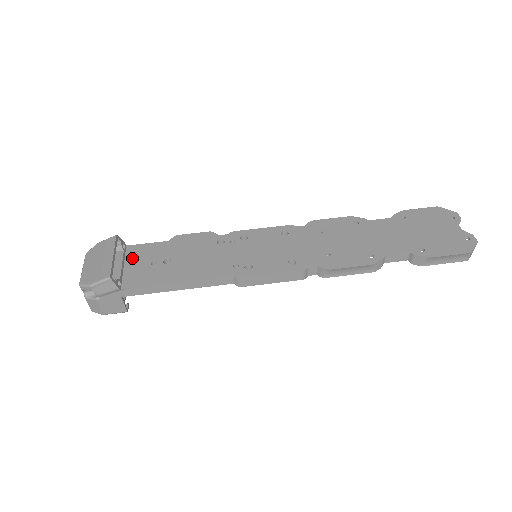
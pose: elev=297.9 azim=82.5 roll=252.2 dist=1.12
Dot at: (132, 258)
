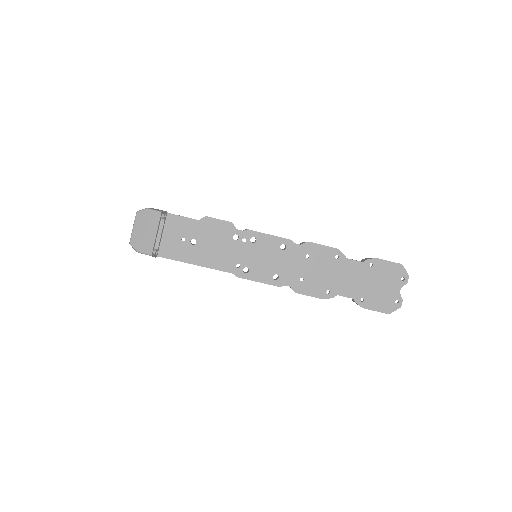
Dot at: (169, 228)
